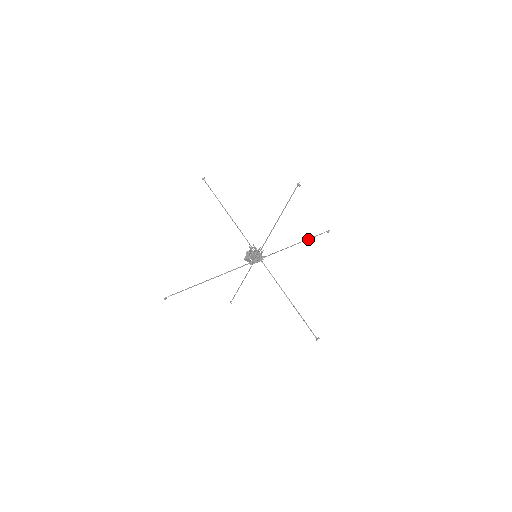
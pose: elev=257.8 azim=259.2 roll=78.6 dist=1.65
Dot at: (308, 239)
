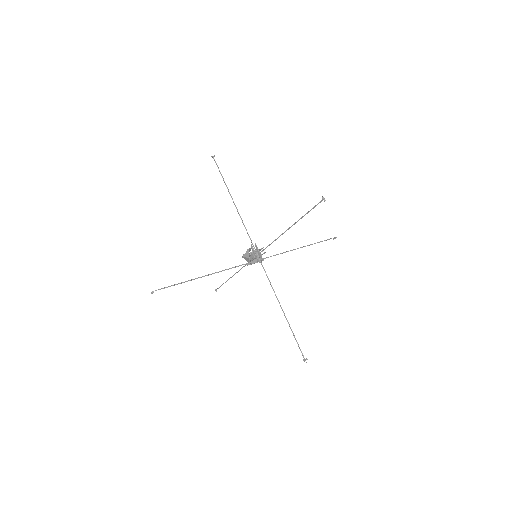
Dot at: (312, 244)
